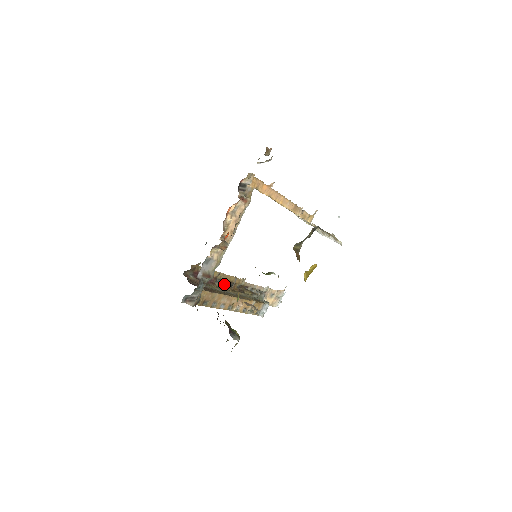
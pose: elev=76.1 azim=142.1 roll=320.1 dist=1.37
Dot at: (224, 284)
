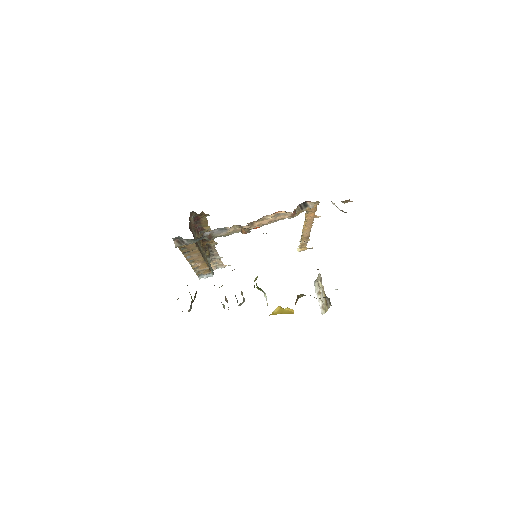
Dot at: occluded
